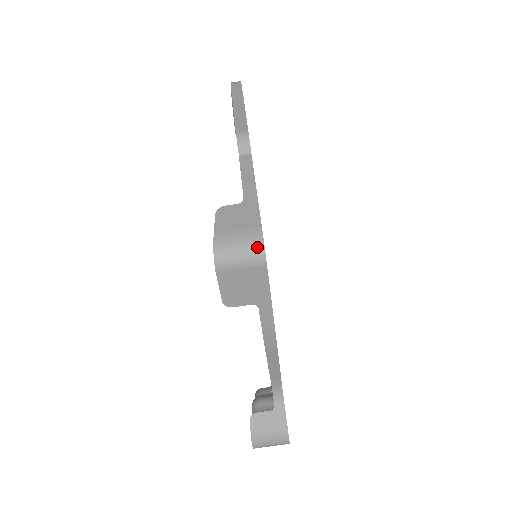
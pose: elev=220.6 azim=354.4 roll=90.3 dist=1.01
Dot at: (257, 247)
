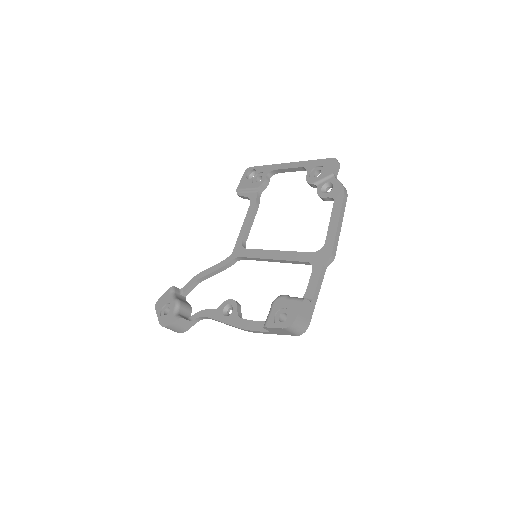
Dot at: (303, 331)
